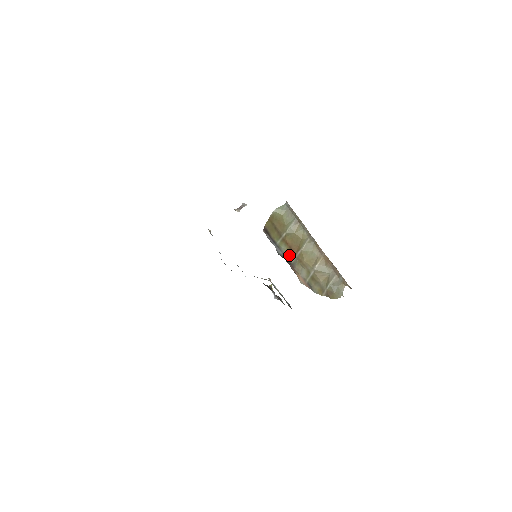
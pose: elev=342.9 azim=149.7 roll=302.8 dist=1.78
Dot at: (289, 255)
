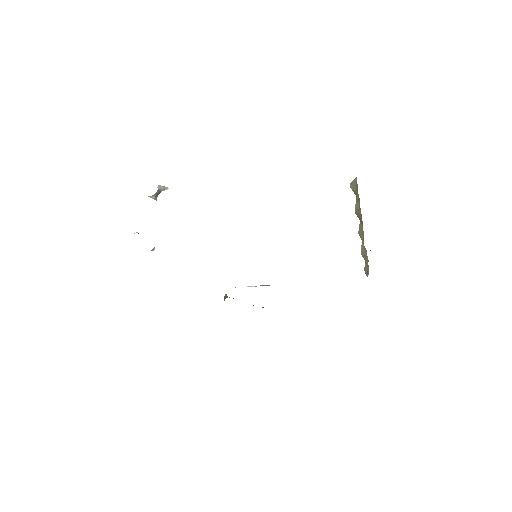
Dot at: occluded
